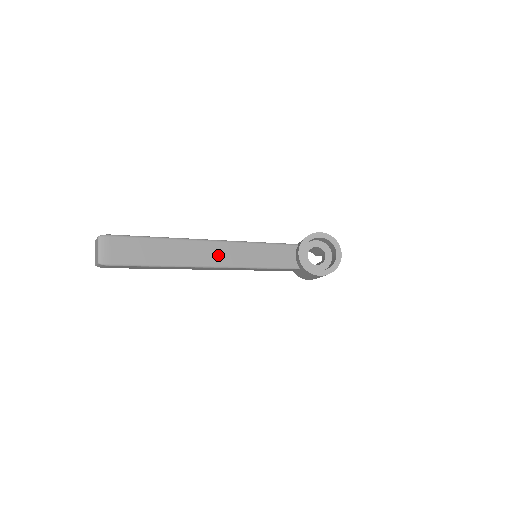
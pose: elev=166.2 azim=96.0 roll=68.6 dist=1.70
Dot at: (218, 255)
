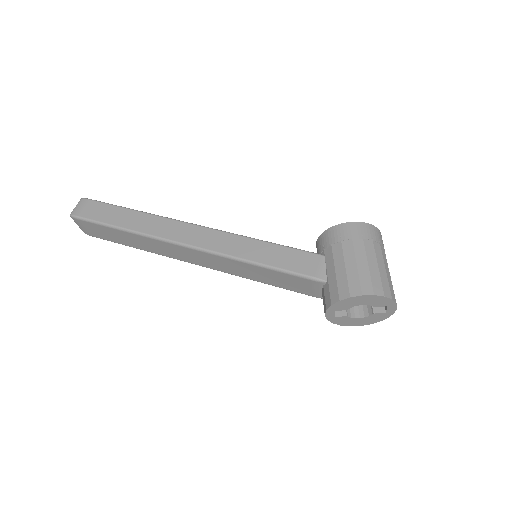
Dot at: occluded
